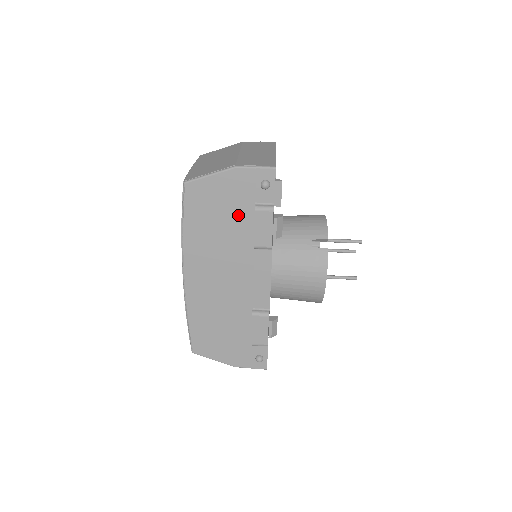
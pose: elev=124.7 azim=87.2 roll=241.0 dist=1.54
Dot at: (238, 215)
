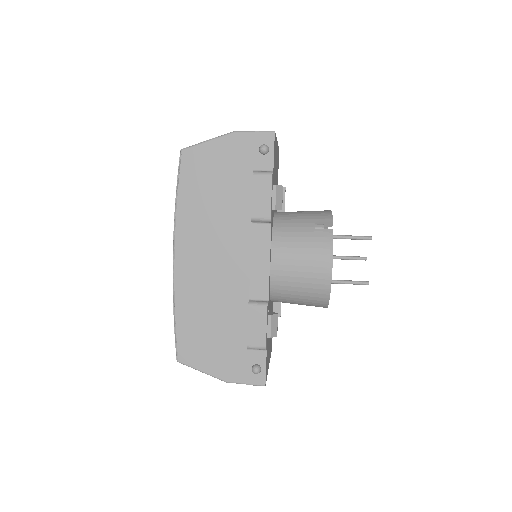
Dot at: (235, 184)
